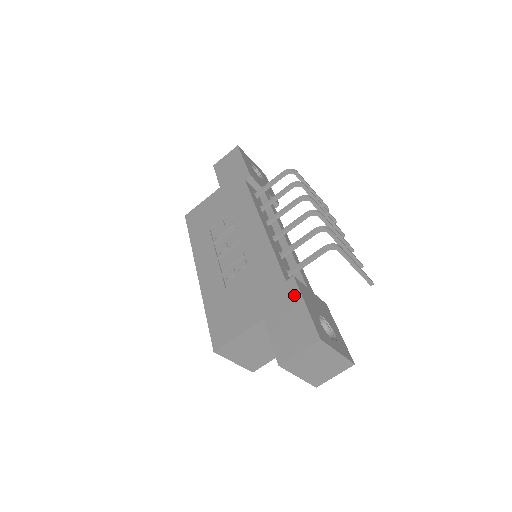
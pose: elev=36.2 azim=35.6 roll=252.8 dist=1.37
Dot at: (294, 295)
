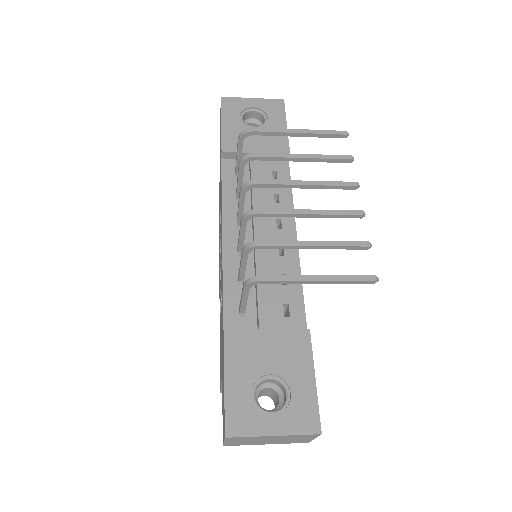
Dot at: (223, 359)
